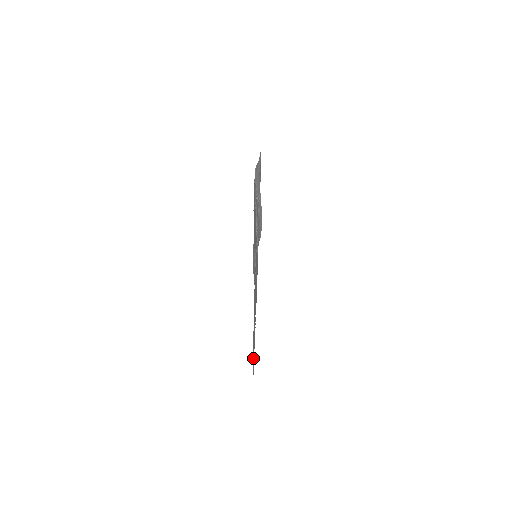
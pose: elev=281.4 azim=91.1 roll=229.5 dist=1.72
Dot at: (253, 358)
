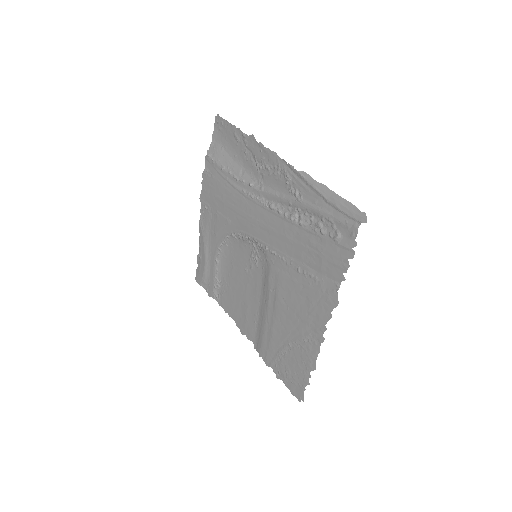
Dot at: (290, 376)
